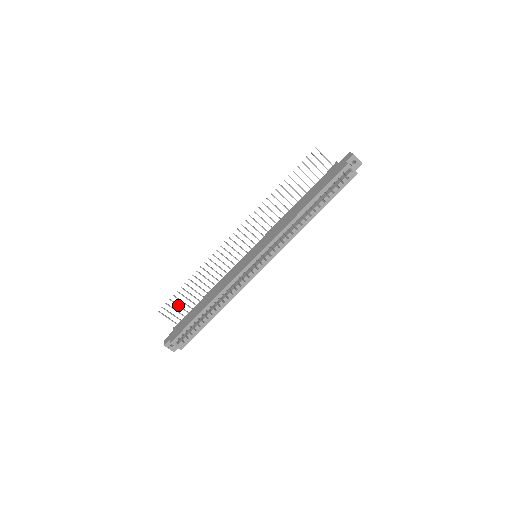
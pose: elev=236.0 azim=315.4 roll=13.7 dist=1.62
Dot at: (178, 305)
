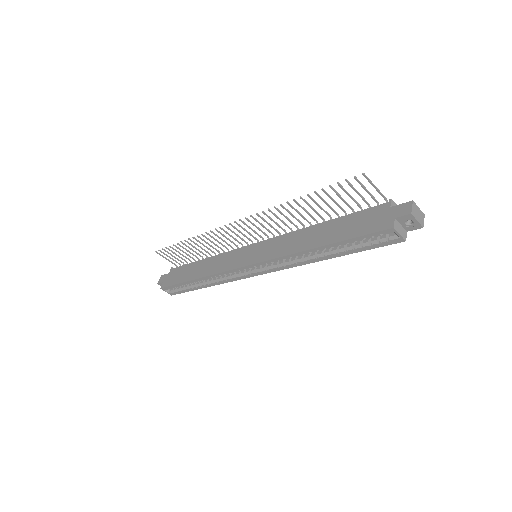
Dot at: (175, 254)
